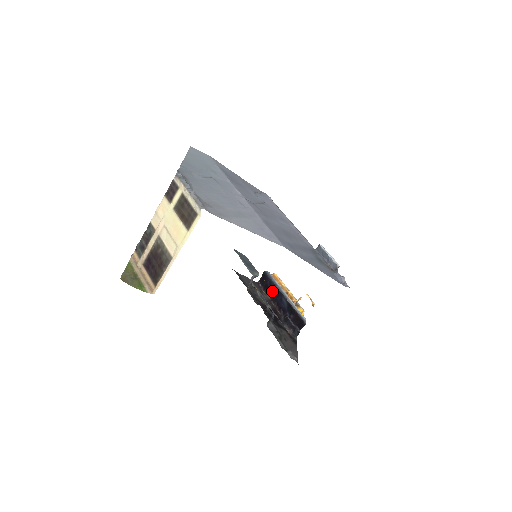
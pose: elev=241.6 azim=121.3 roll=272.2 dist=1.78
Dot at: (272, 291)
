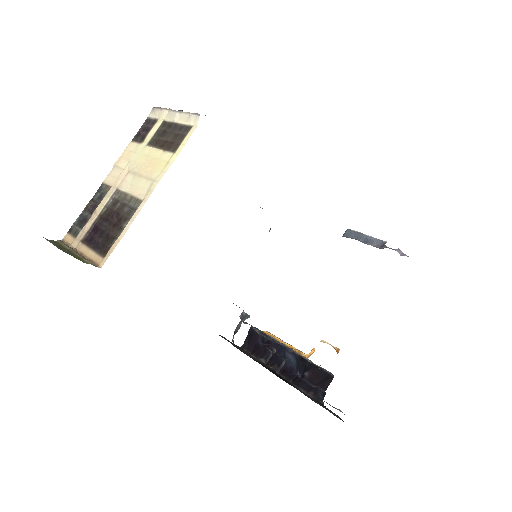
Dot at: (267, 350)
